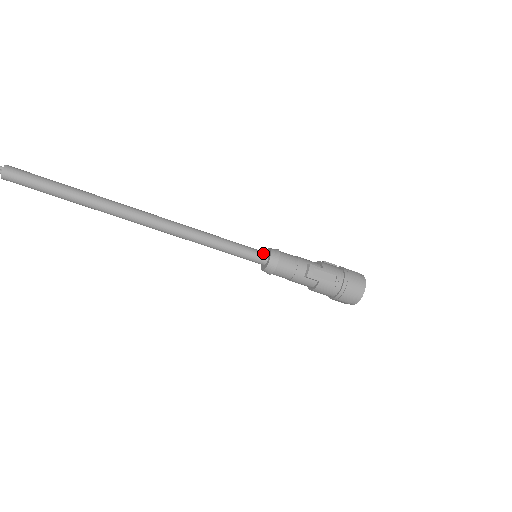
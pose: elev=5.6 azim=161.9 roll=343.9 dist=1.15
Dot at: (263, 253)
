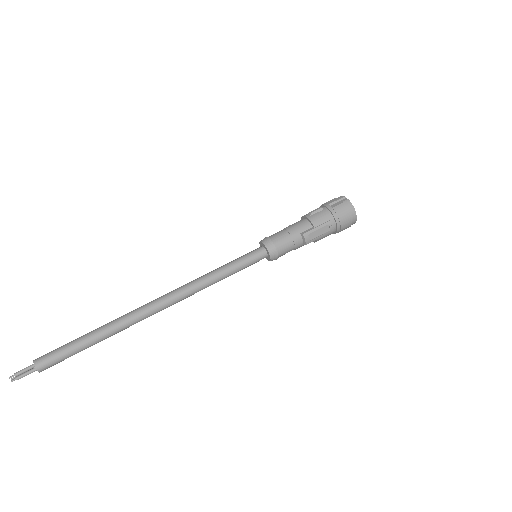
Dot at: (261, 252)
